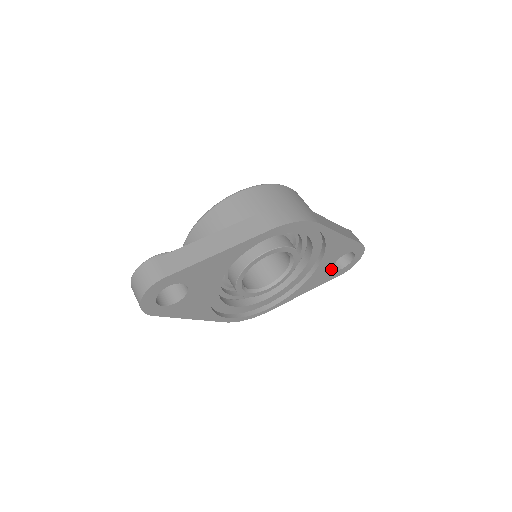
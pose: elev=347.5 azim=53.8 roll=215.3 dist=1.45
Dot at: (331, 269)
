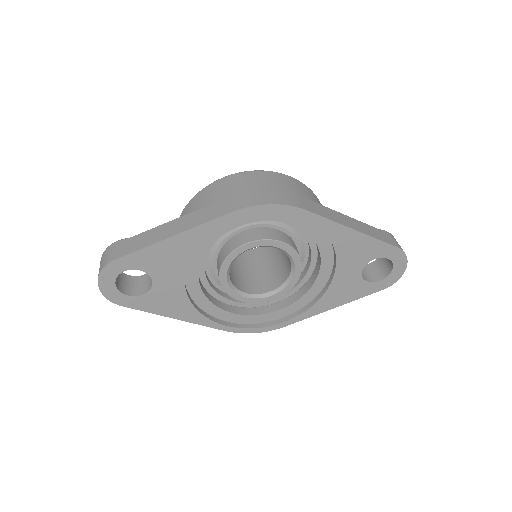
Dot at: (360, 279)
